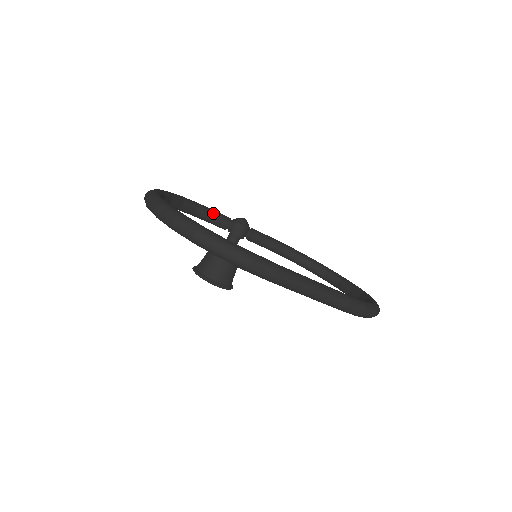
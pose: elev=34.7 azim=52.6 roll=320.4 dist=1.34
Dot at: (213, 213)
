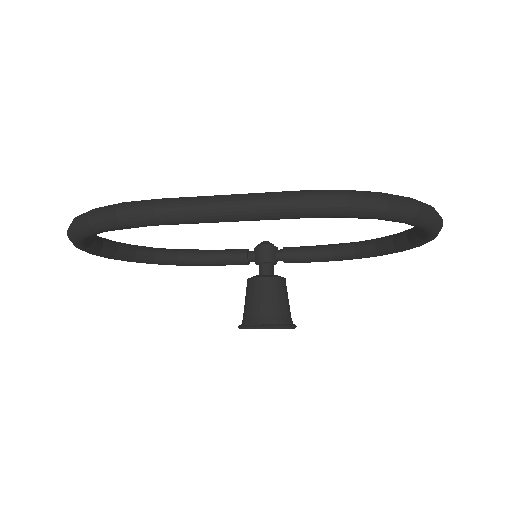
Dot at: (223, 251)
